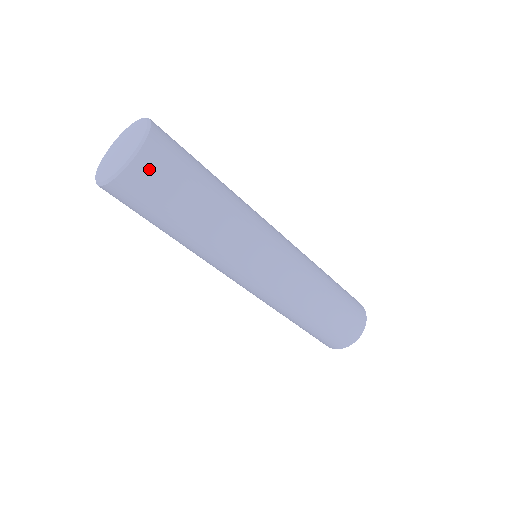
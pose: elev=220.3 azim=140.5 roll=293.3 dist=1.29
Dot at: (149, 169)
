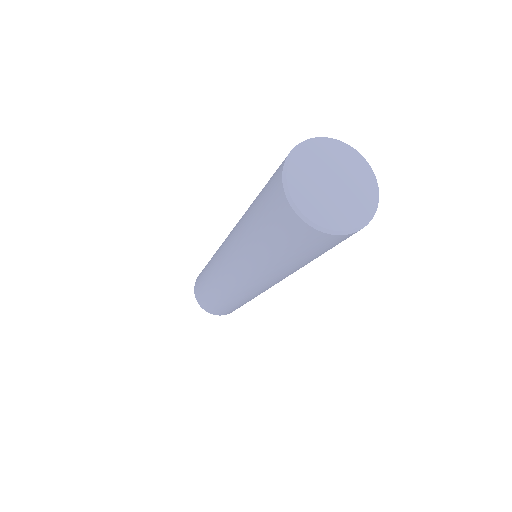
Dot at: occluded
